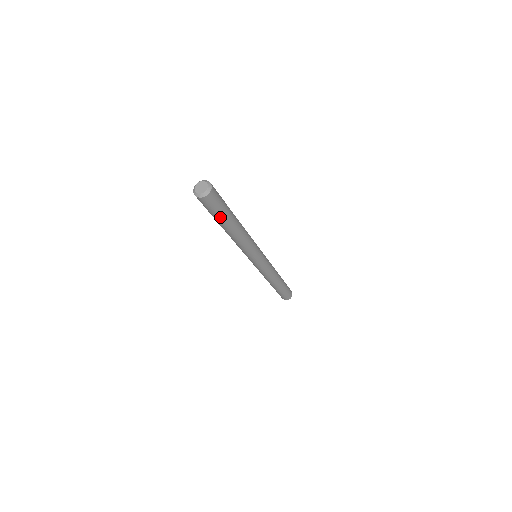
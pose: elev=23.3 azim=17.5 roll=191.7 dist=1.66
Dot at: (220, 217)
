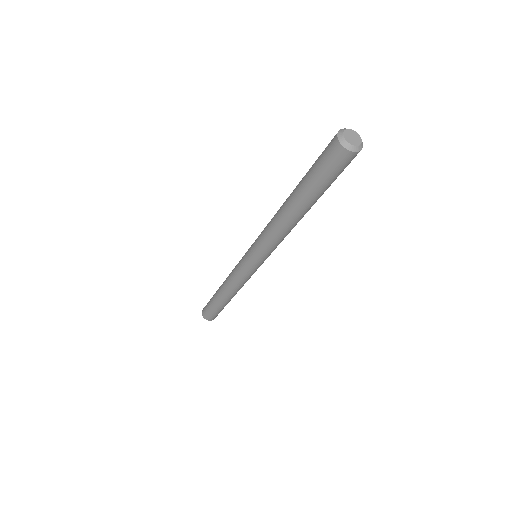
Dot at: (328, 187)
